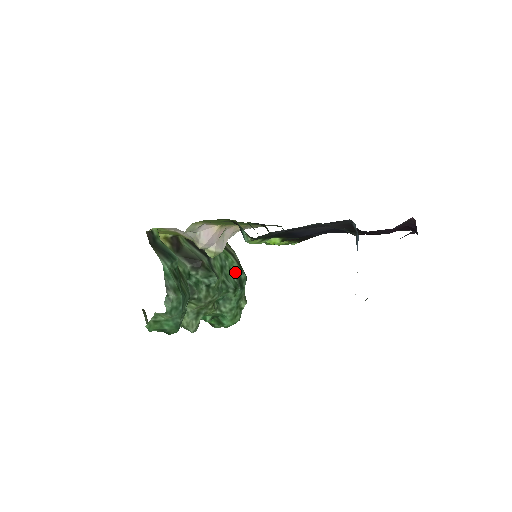
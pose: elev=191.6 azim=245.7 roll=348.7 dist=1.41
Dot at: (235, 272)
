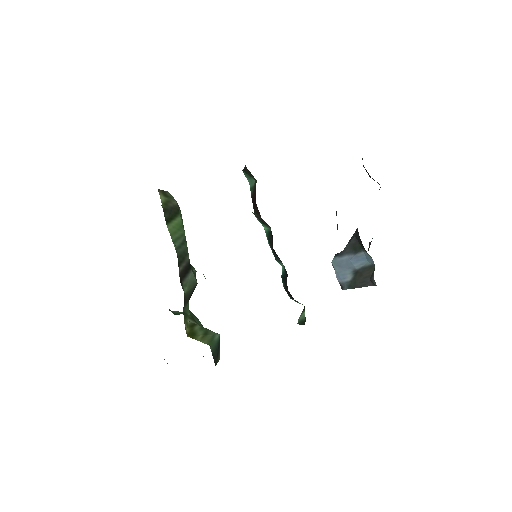
Dot at: occluded
